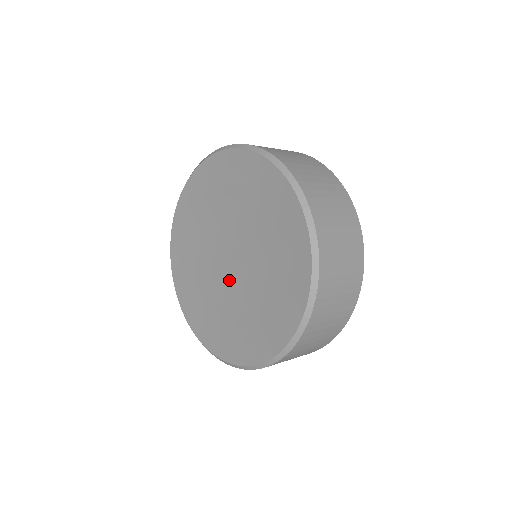
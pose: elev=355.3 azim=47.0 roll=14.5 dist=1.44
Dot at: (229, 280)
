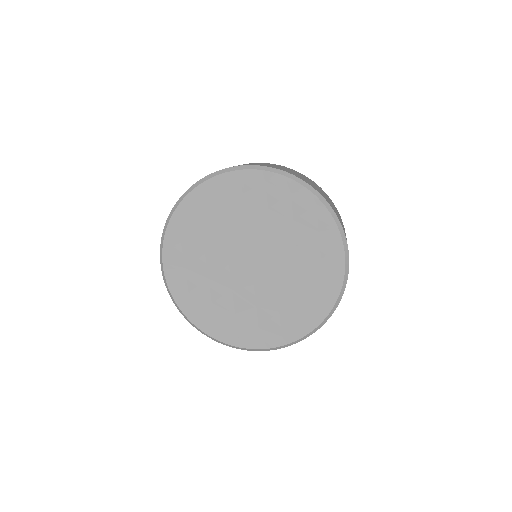
Dot at: (256, 282)
